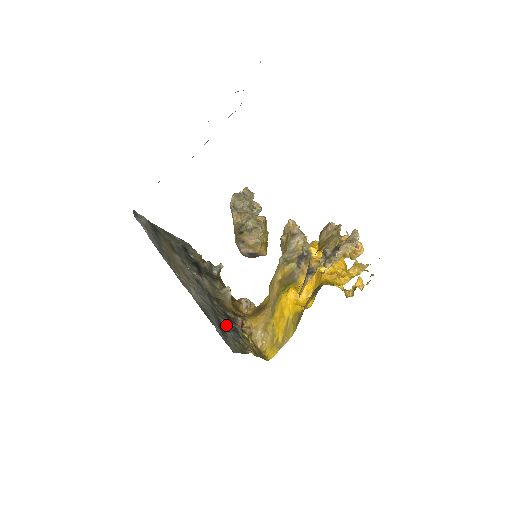
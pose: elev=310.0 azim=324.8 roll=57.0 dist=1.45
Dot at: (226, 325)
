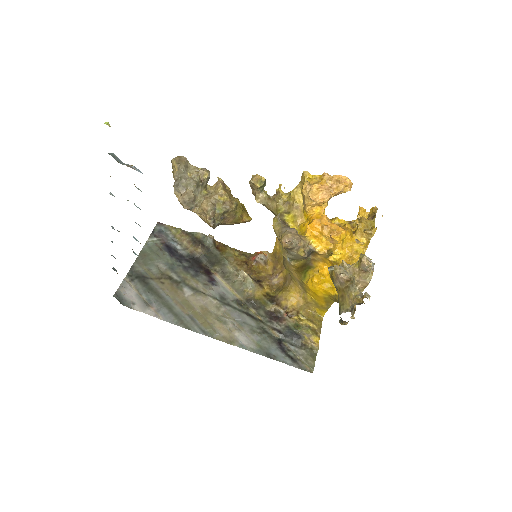
Dot at: (282, 337)
